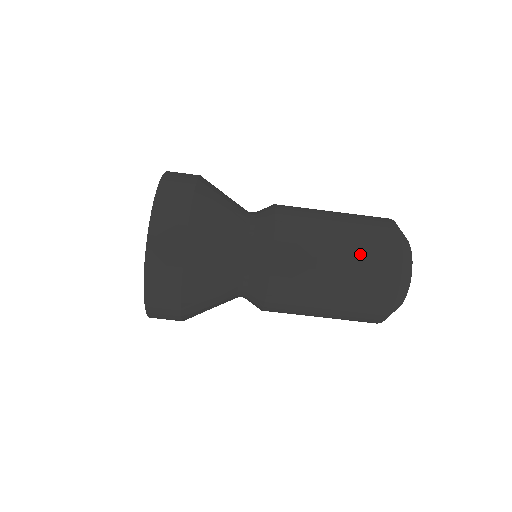
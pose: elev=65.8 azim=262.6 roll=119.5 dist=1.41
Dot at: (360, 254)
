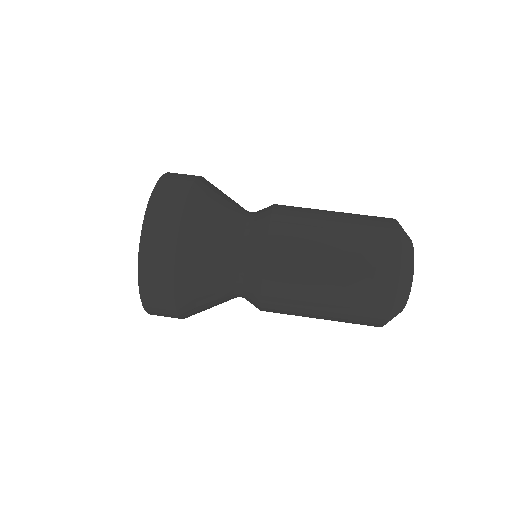
Dot at: occluded
